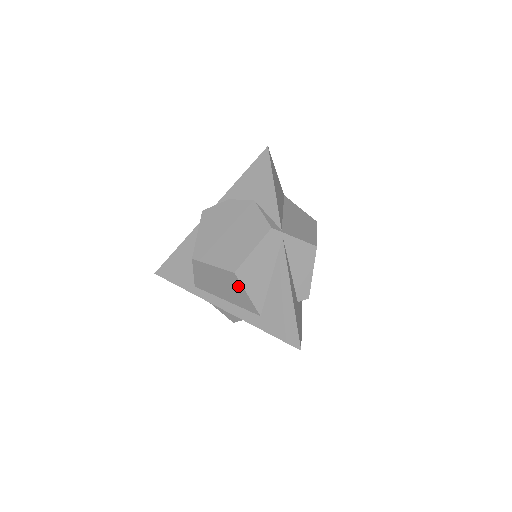
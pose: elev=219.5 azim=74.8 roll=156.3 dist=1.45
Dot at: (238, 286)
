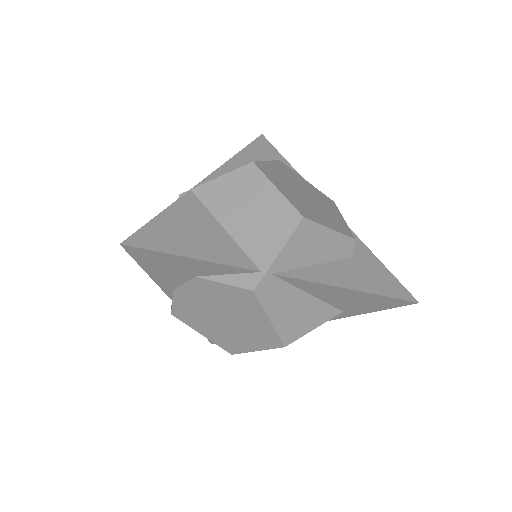
Dot at: occluded
